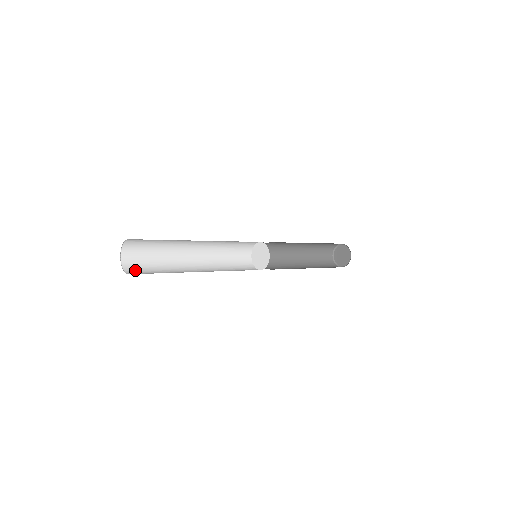
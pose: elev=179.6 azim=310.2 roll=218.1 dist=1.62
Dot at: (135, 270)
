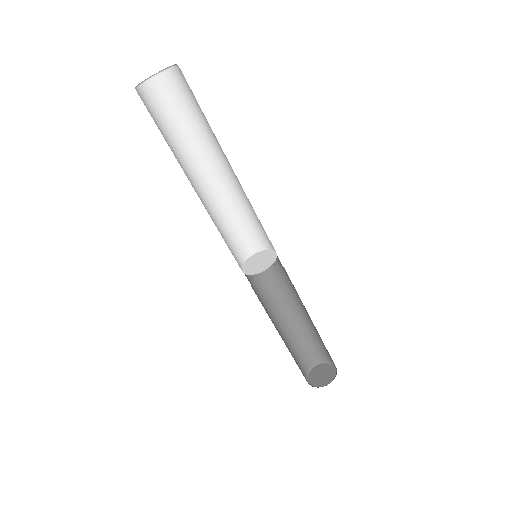
Dot at: occluded
